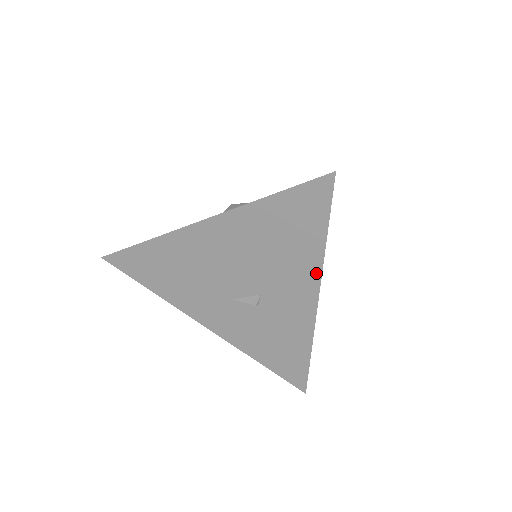
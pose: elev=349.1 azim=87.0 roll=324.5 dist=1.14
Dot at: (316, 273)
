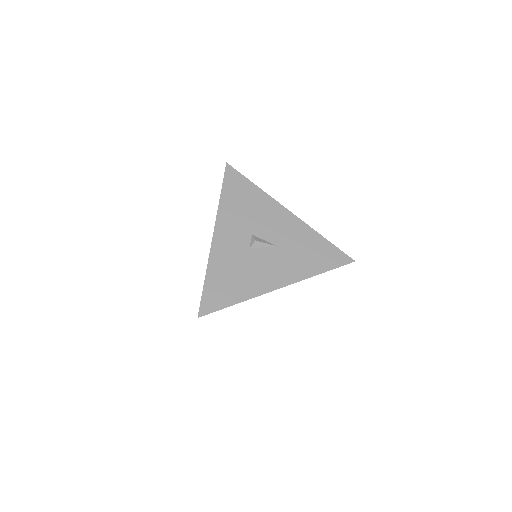
Dot at: occluded
